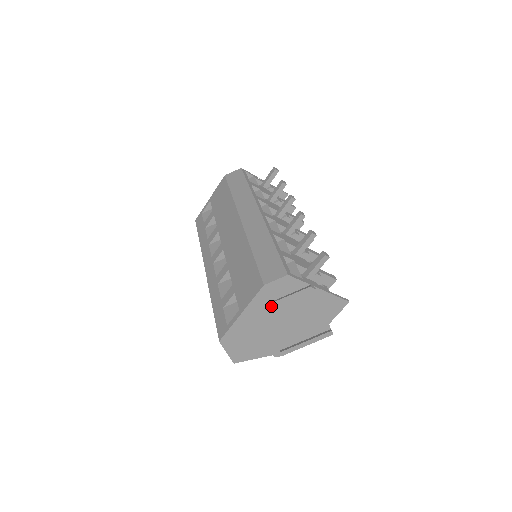
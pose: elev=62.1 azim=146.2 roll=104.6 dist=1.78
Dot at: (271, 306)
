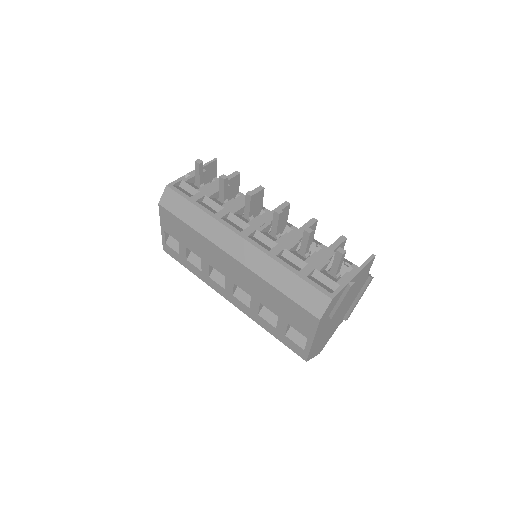
Dot at: (329, 318)
